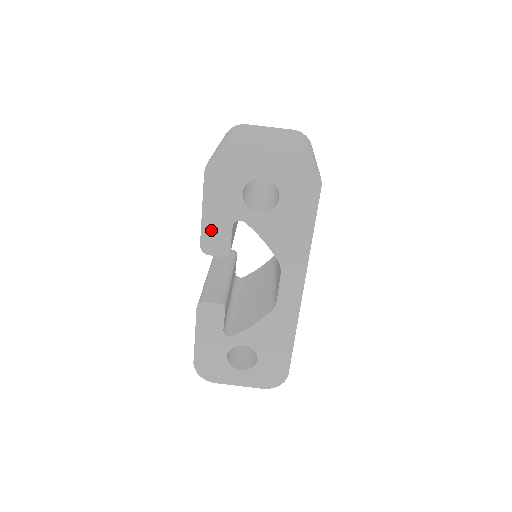
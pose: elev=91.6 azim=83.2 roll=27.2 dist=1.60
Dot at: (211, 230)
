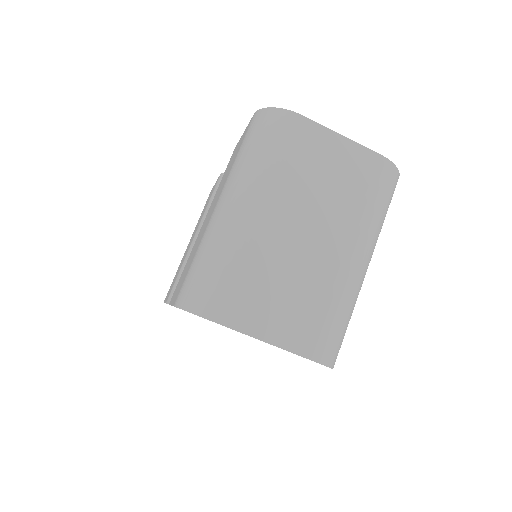
Dot at: occluded
